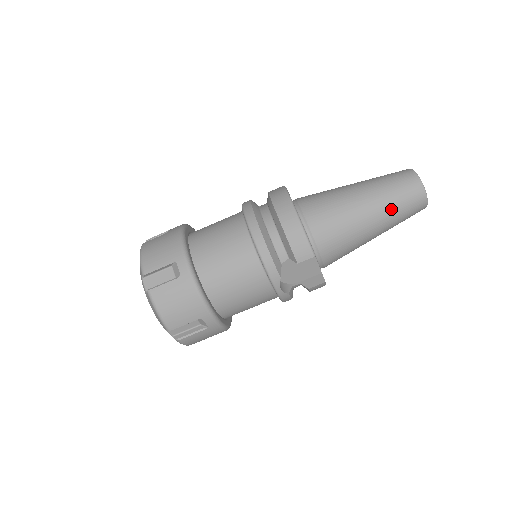
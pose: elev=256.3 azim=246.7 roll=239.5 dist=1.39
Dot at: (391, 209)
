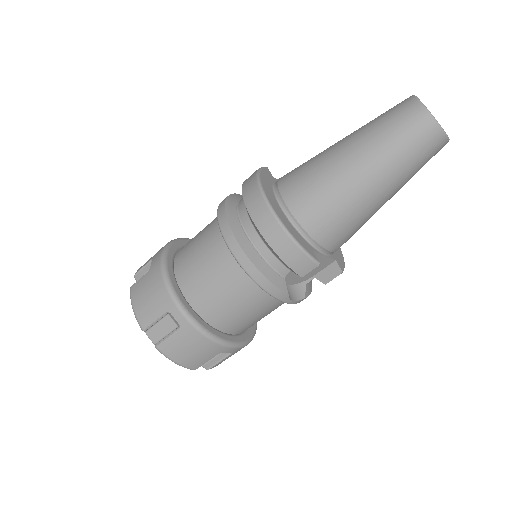
Dot at: (400, 169)
